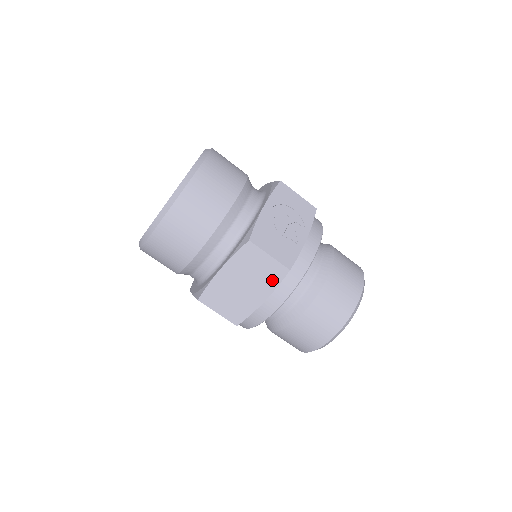
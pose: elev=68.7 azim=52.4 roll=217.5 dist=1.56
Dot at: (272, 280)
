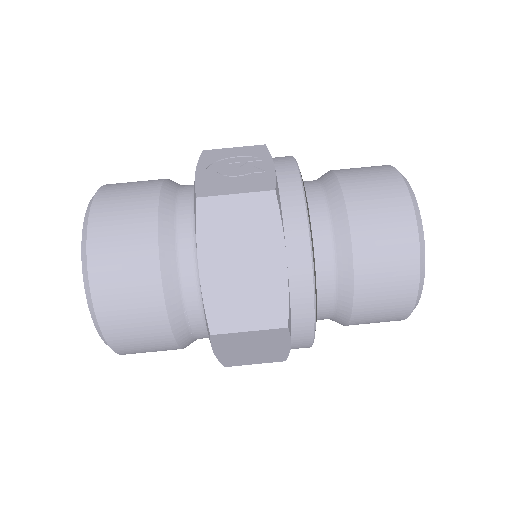
Dot at: (268, 223)
